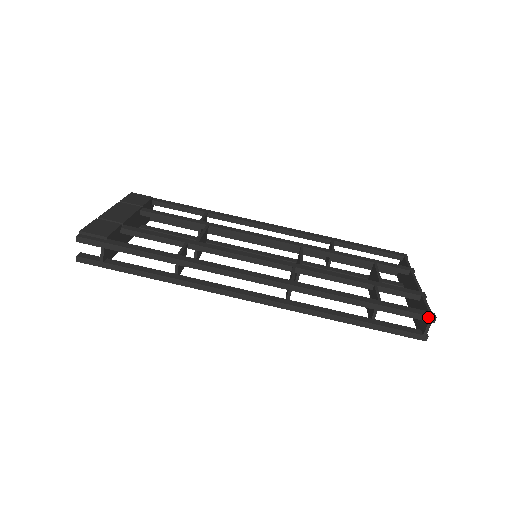
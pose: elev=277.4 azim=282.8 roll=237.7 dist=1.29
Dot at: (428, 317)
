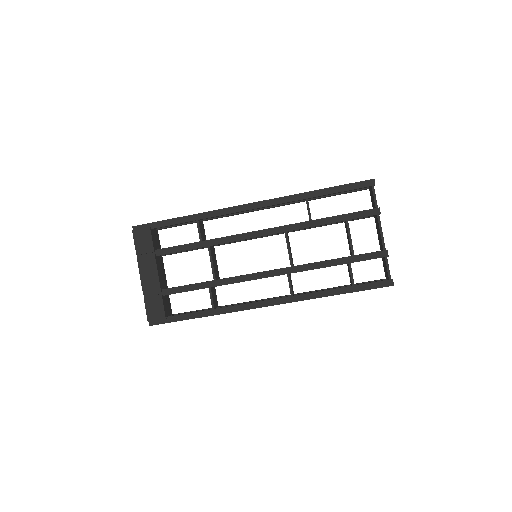
Dot at: (388, 286)
